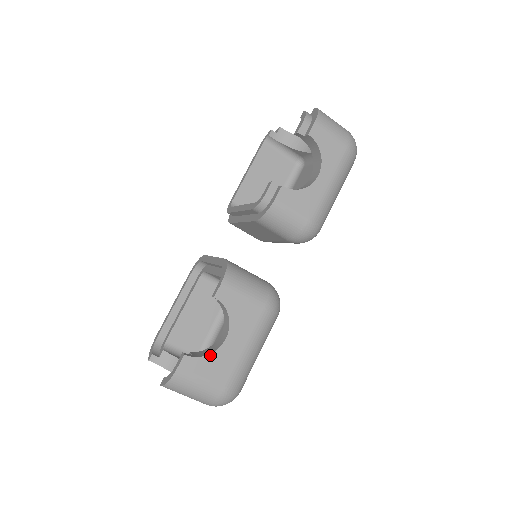
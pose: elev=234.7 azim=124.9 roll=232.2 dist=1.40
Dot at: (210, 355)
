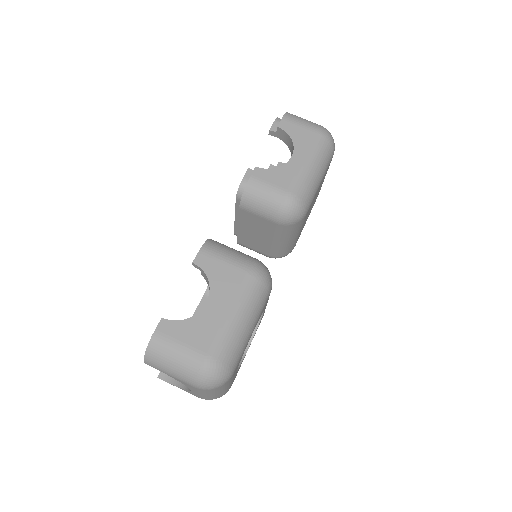
Dot at: (189, 319)
